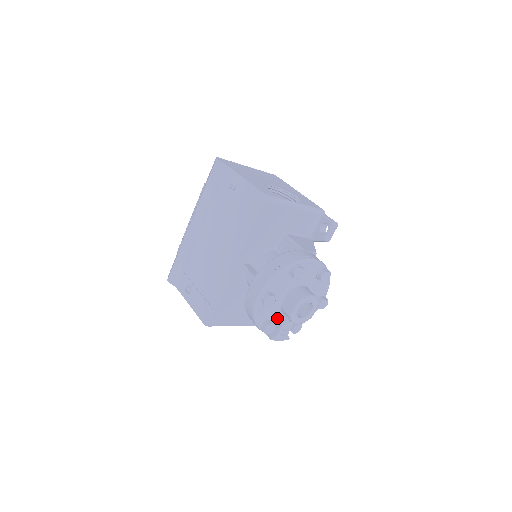
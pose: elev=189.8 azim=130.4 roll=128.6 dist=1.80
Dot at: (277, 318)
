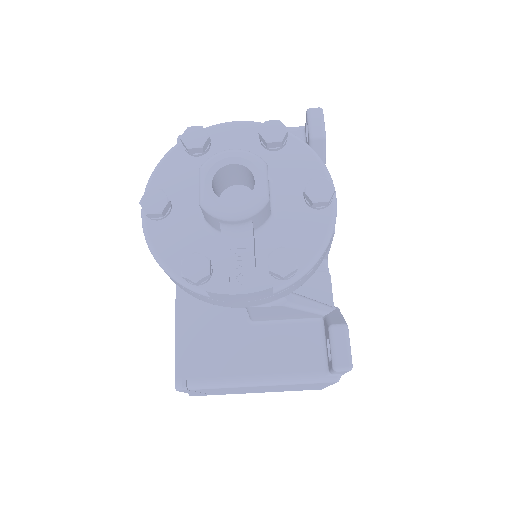
Dot at: (219, 253)
